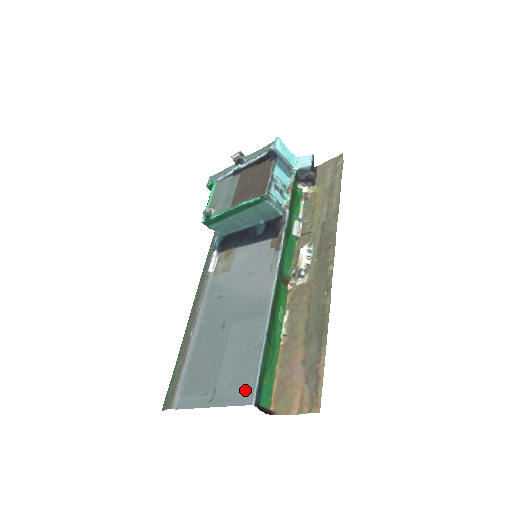
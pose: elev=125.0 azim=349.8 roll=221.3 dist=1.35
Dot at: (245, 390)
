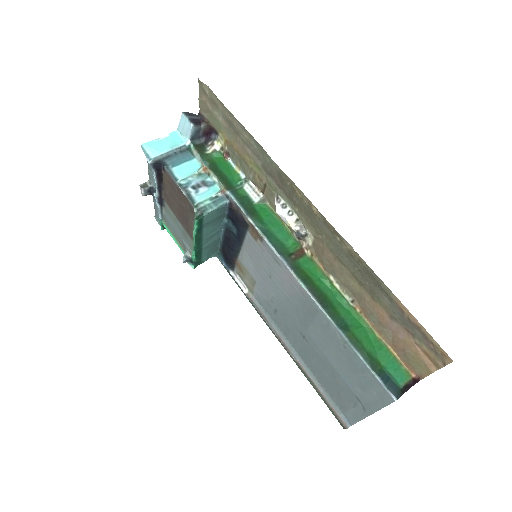
Dot at: (376, 390)
